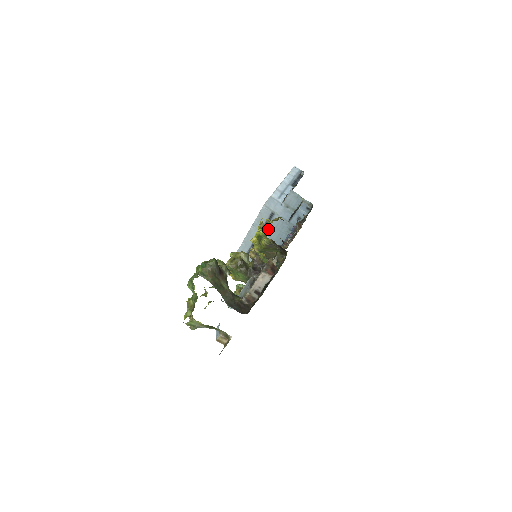
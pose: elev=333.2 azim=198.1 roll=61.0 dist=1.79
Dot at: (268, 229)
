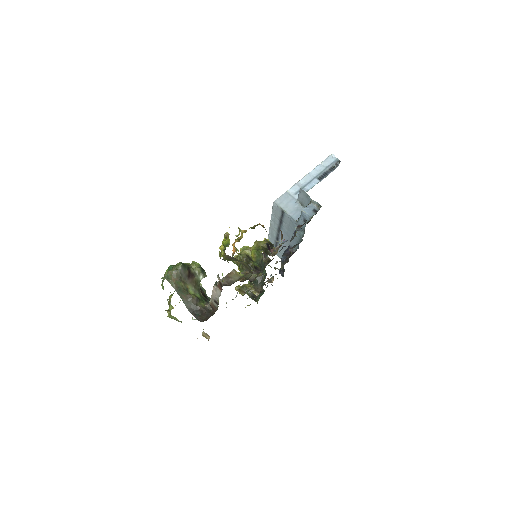
Dot at: (229, 240)
